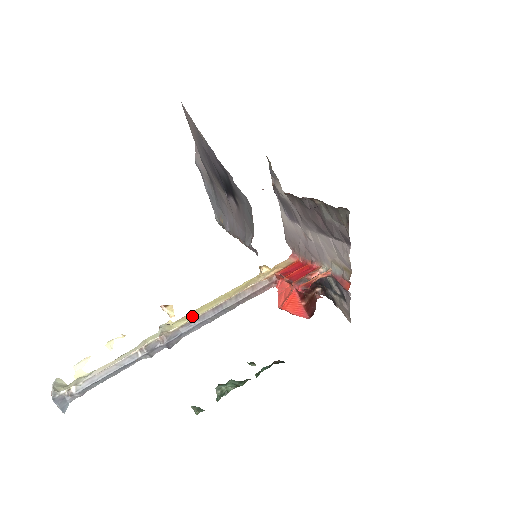
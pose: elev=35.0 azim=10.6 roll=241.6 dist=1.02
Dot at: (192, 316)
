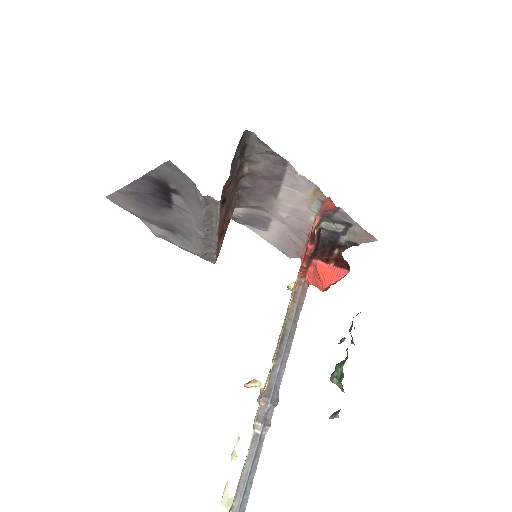
Dot at: (271, 365)
